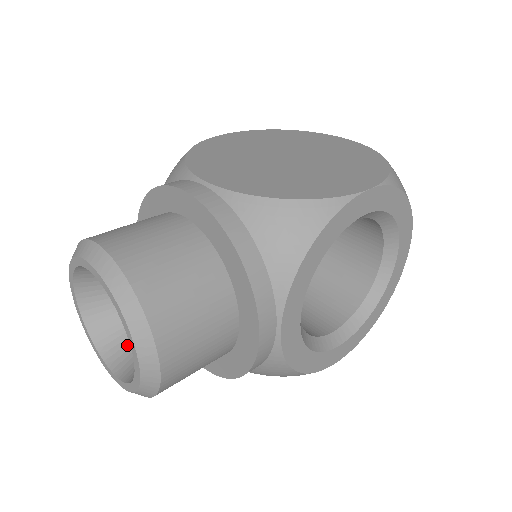
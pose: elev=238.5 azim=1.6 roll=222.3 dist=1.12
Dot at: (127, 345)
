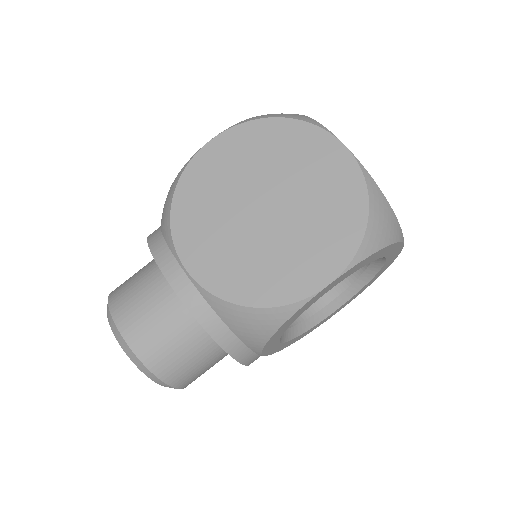
Dot at: occluded
